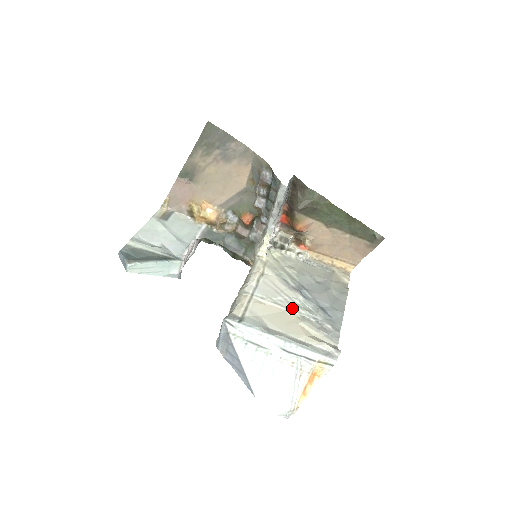
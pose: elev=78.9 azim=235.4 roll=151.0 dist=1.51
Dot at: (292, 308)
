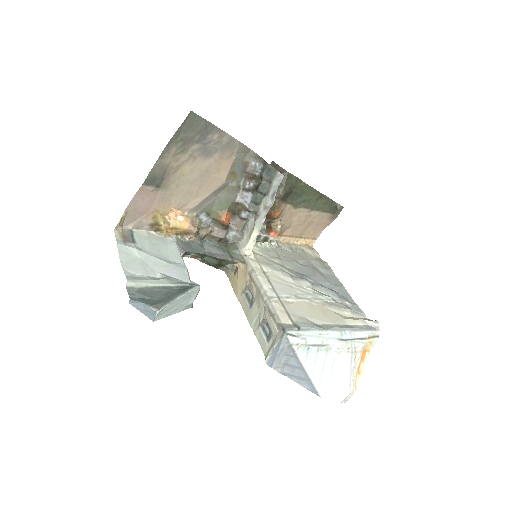
Dot at: (313, 297)
